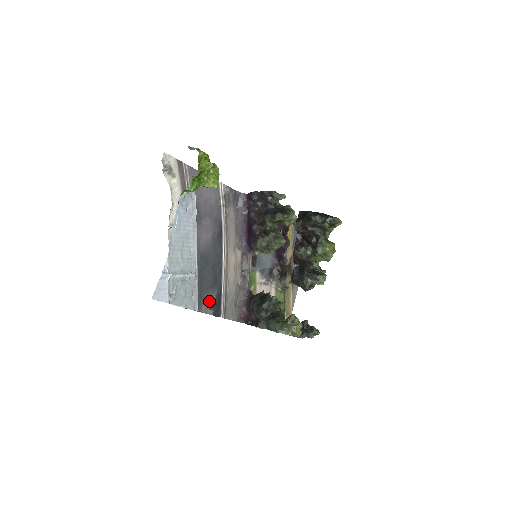
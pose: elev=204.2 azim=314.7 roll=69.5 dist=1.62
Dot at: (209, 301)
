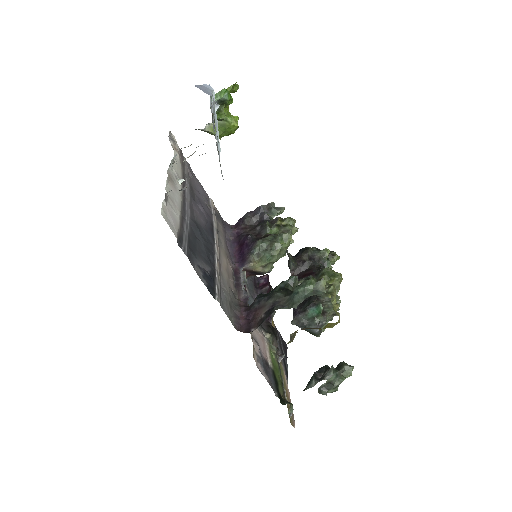
Dot at: (202, 268)
